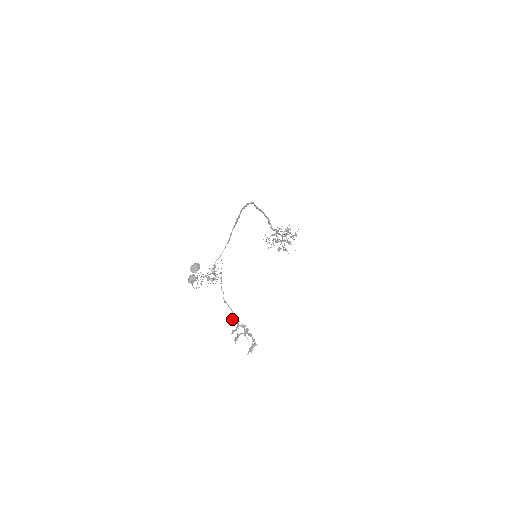
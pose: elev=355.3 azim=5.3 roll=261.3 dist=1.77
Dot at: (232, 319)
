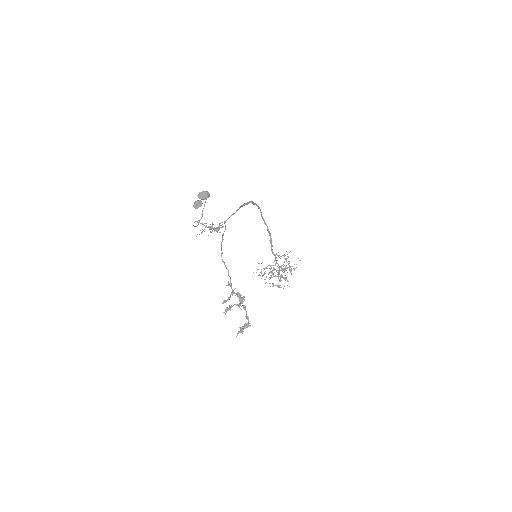
Dot at: (227, 285)
